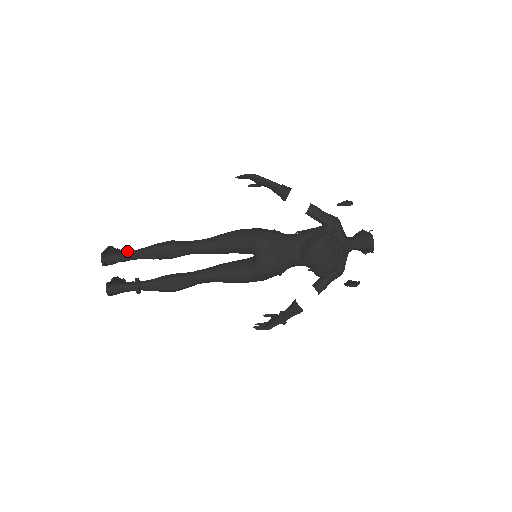
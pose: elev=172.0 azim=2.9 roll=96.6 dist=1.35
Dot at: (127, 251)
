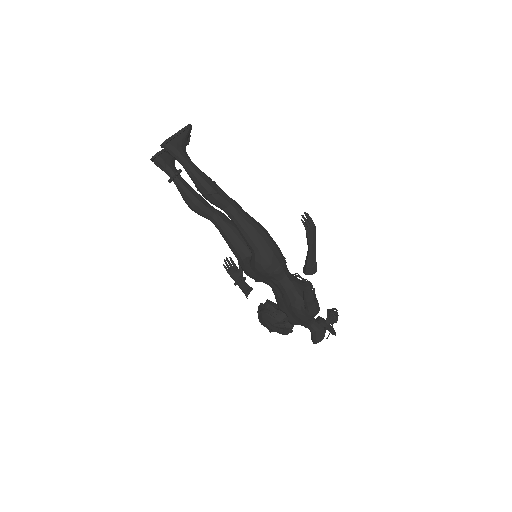
Dot at: (185, 157)
